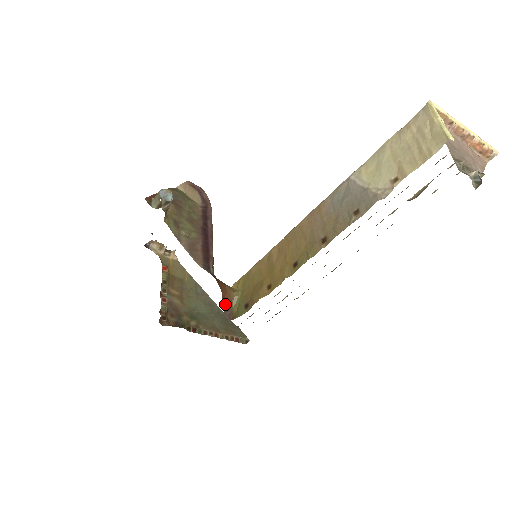
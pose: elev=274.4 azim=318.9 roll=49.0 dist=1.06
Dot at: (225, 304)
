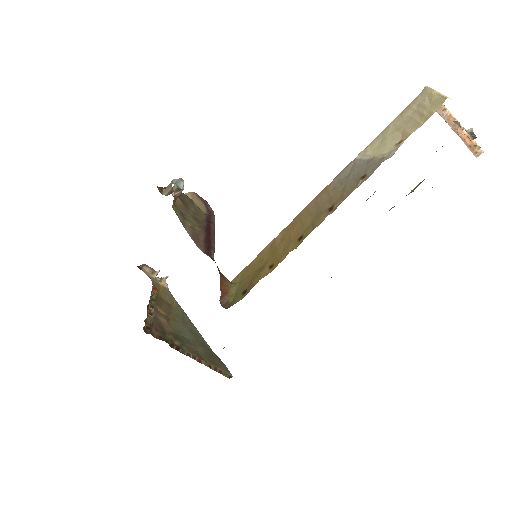
Dot at: (222, 292)
